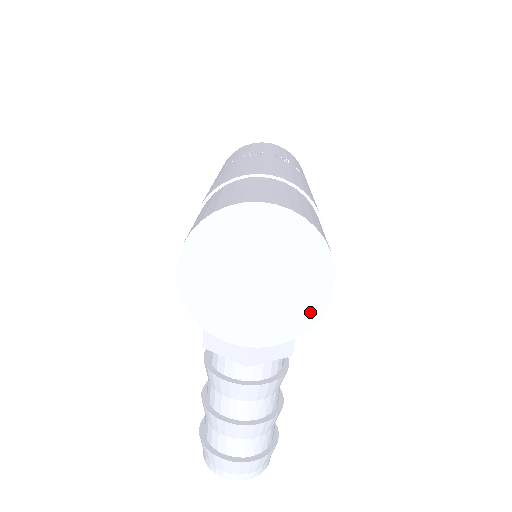
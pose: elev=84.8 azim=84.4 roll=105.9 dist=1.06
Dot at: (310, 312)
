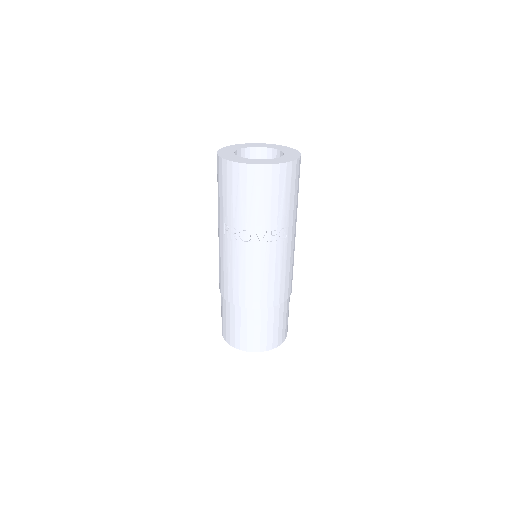
Dot at: occluded
